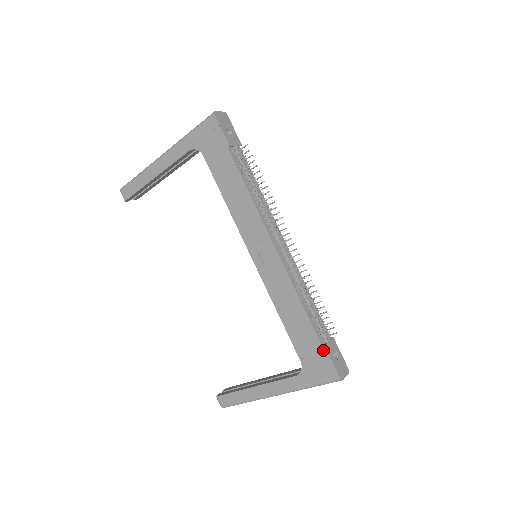
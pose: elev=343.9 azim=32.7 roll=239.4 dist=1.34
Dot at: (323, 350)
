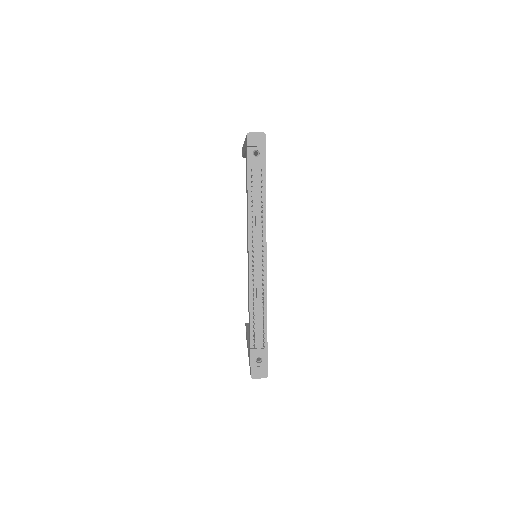
Dot at: (250, 351)
